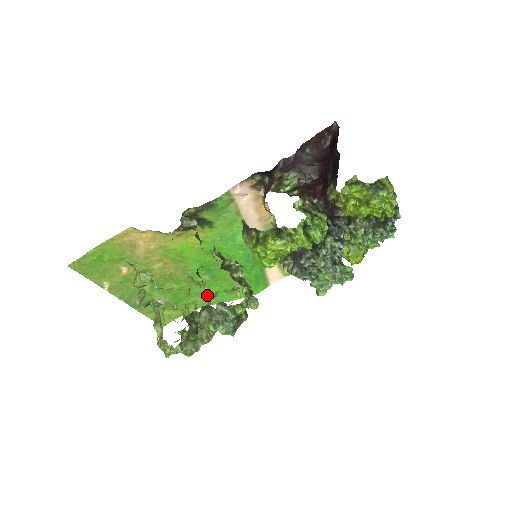
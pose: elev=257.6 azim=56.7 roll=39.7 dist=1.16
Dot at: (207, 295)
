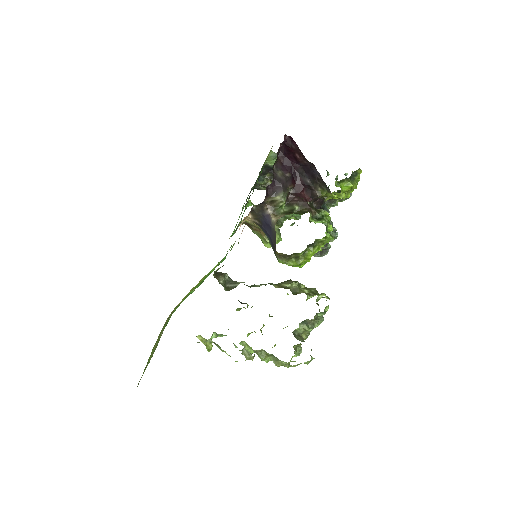
Dot at: (186, 297)
